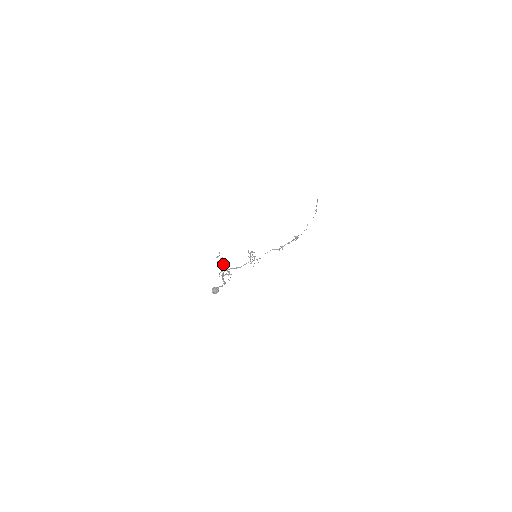
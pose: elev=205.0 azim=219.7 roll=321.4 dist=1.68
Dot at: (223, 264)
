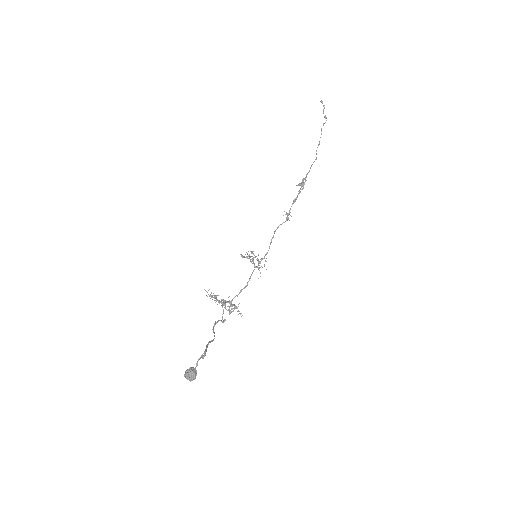
Dot at: (215, 302)
